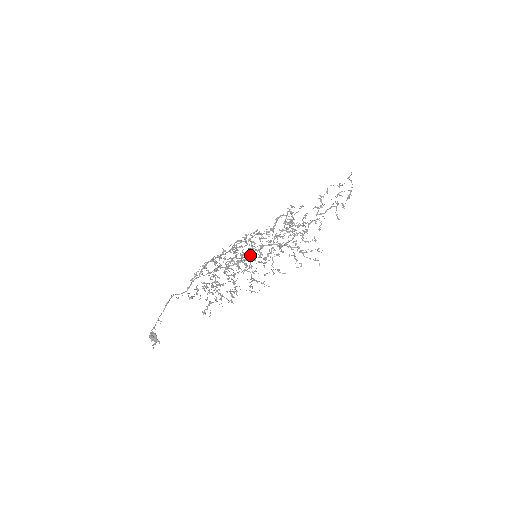
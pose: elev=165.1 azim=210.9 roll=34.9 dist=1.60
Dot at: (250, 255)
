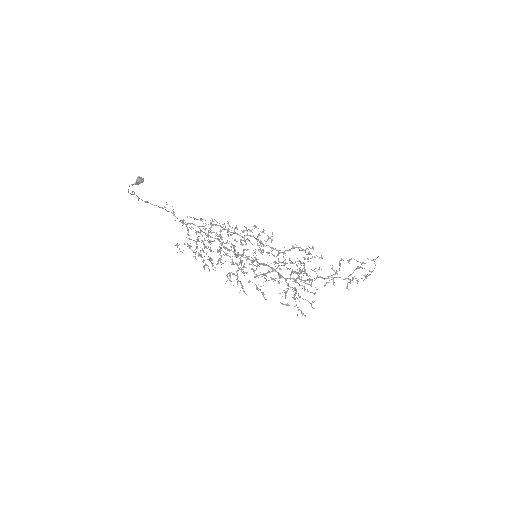
Dot at: (250, 260)
